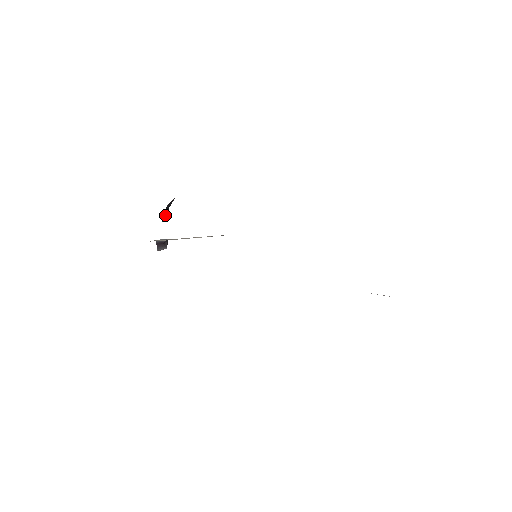
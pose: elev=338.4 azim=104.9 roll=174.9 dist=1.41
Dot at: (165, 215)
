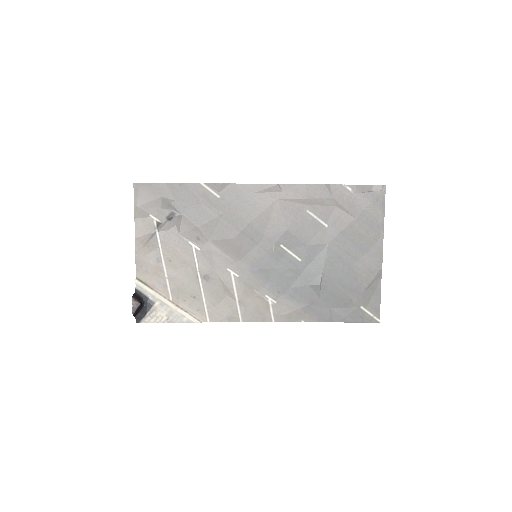
Dot at: occluded
